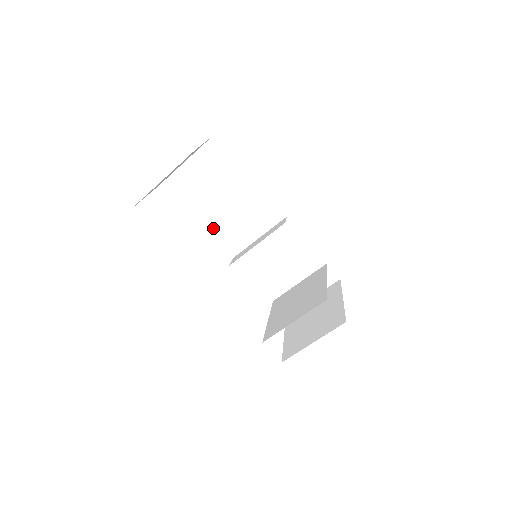
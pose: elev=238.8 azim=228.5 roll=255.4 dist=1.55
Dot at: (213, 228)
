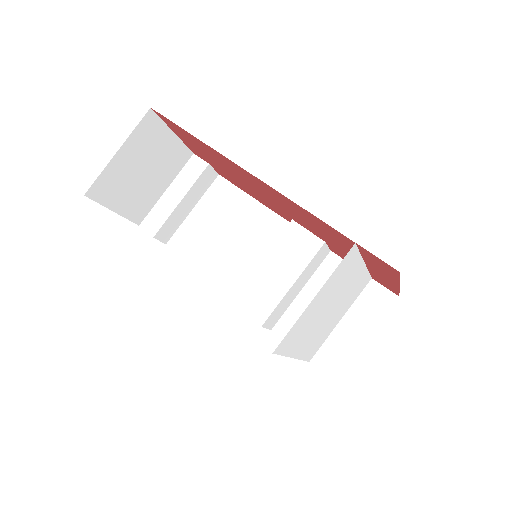
Dot at: (211, 272)
